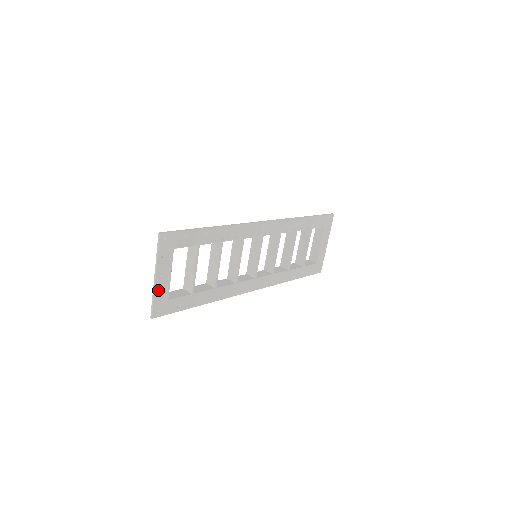
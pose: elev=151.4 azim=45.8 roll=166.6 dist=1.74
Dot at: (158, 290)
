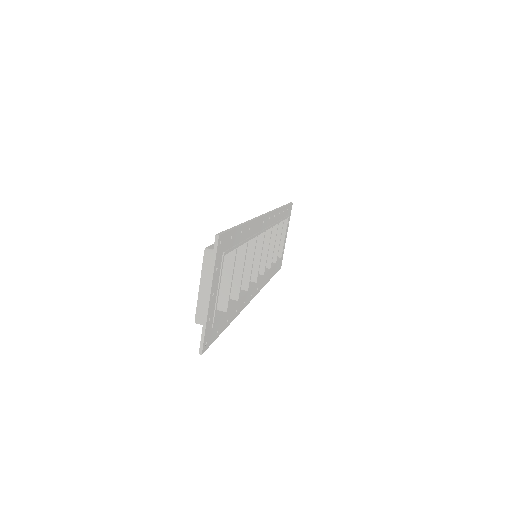
Dot at: (209, 314)
